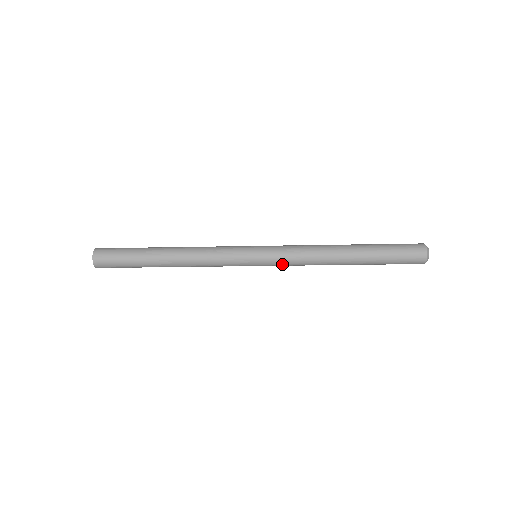
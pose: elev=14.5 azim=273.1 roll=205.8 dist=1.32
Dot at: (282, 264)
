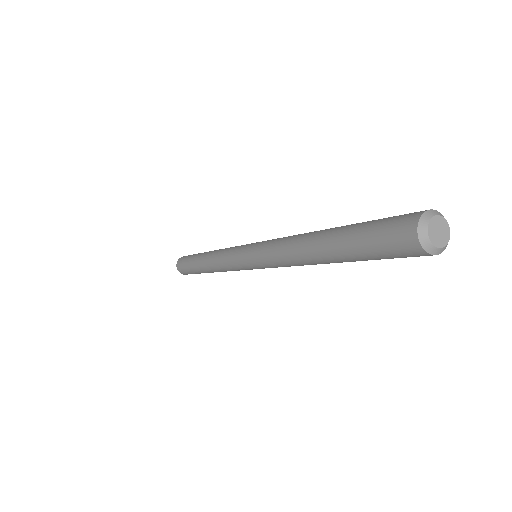
Dot at: (267, 265)
